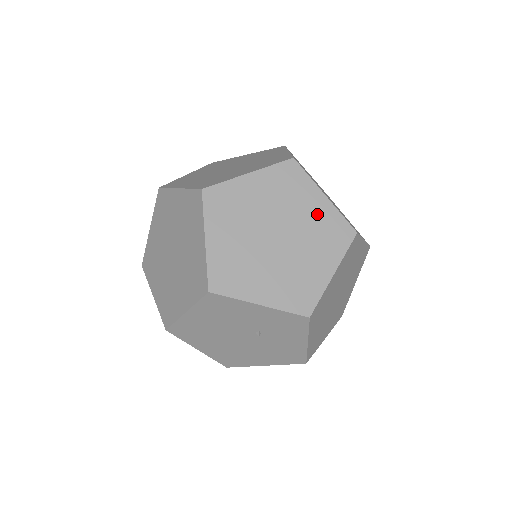
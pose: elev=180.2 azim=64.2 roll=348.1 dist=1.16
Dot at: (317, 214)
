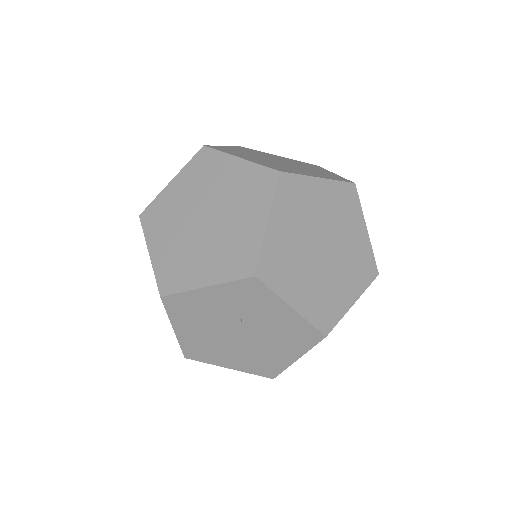
Dot at: (236, 178)
